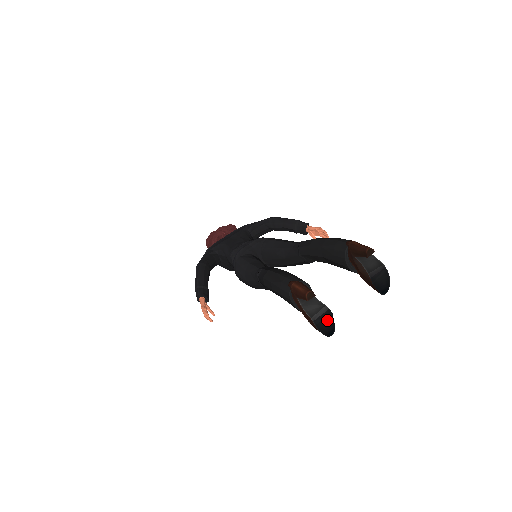
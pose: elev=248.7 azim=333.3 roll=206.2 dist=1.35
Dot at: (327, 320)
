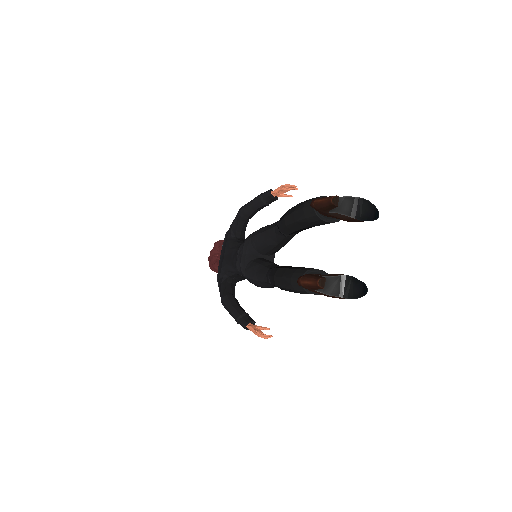
Dot at: (353, 285)
